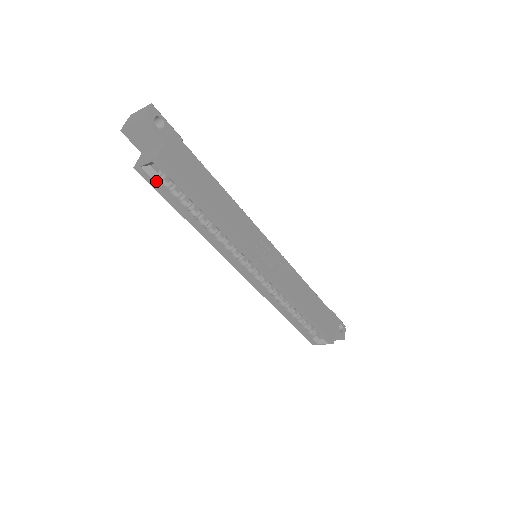
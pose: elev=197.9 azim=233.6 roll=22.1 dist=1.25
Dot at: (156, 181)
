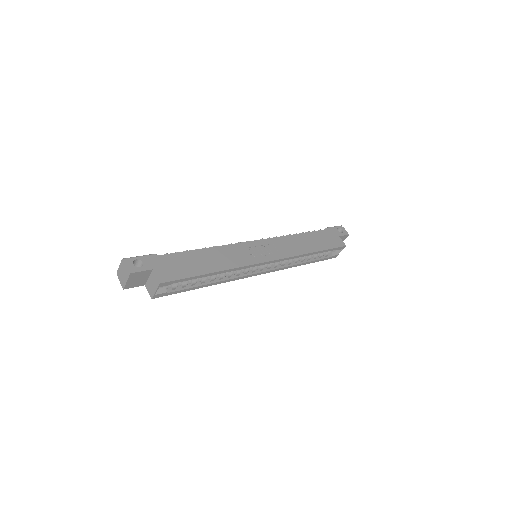
Dot at: (169, 290)
